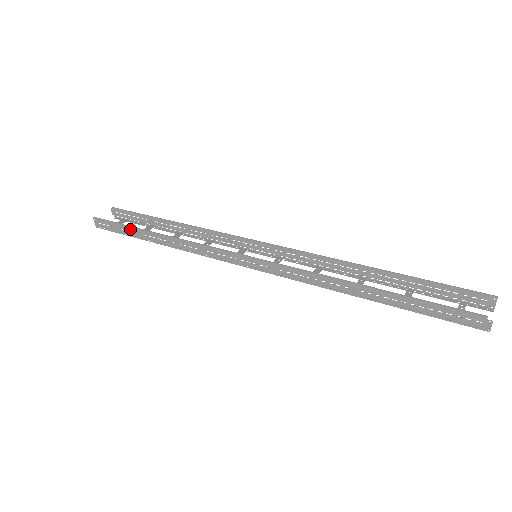
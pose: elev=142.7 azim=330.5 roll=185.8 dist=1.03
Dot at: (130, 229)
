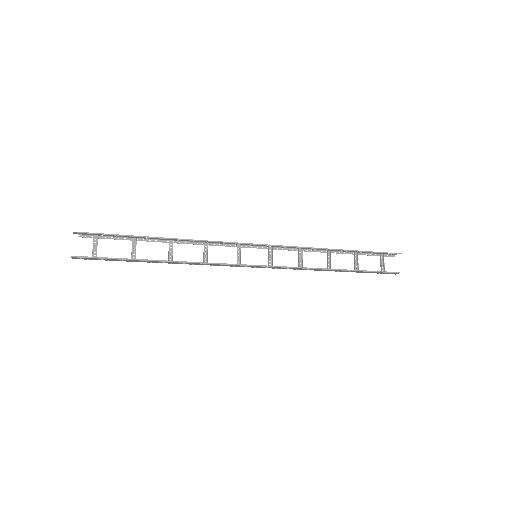
Dot at: (128, 260)
